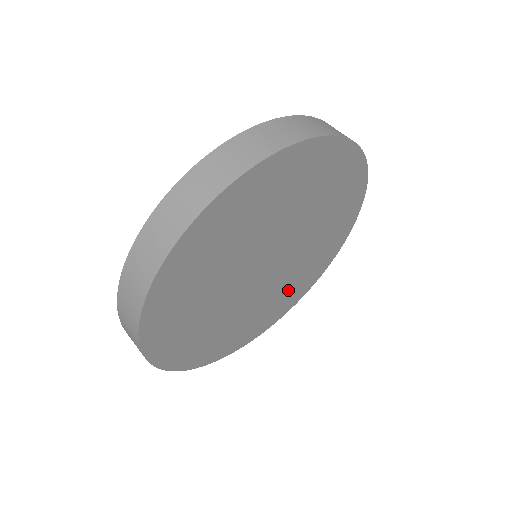
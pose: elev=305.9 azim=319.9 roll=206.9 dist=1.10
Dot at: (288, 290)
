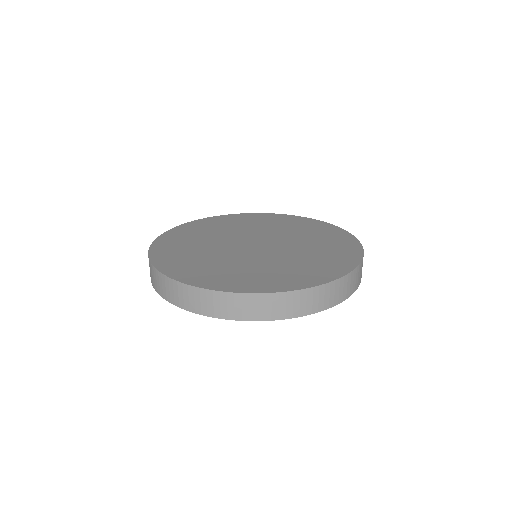
Dot at: occluded
